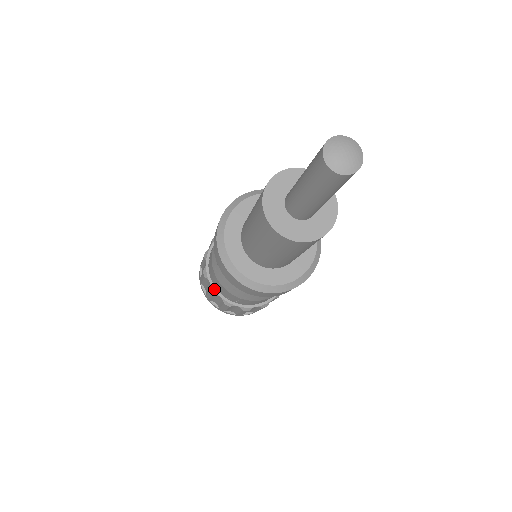
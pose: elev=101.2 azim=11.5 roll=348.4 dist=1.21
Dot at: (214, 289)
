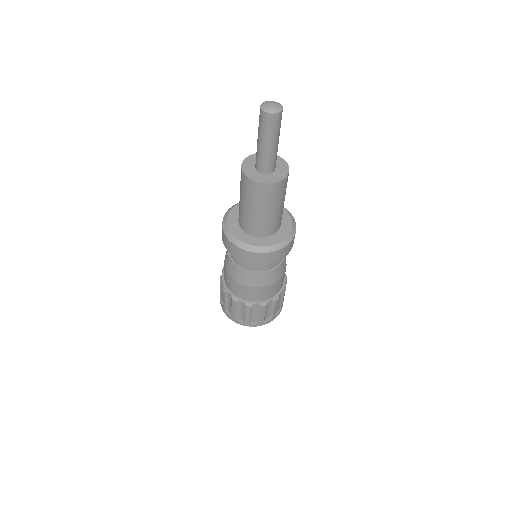
Dot at: (248, 302)
